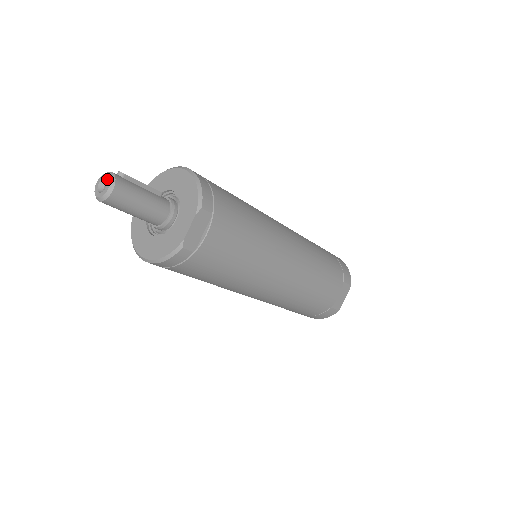
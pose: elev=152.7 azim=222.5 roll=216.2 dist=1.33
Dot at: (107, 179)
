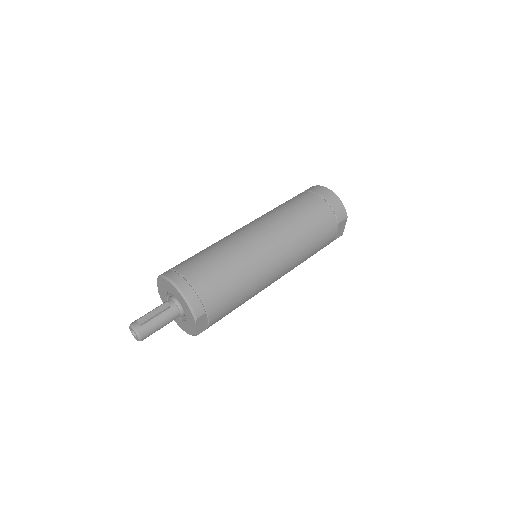
Dot at: occluded
